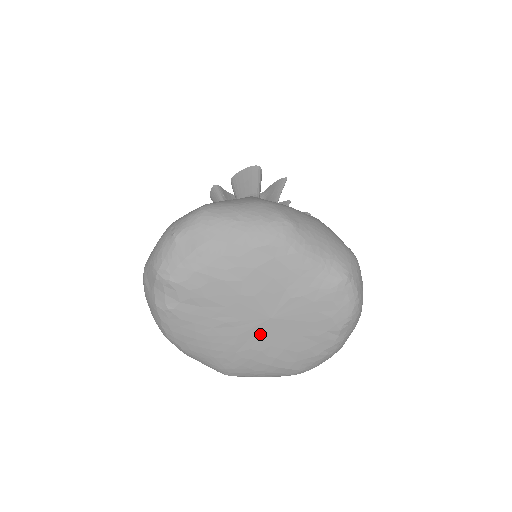
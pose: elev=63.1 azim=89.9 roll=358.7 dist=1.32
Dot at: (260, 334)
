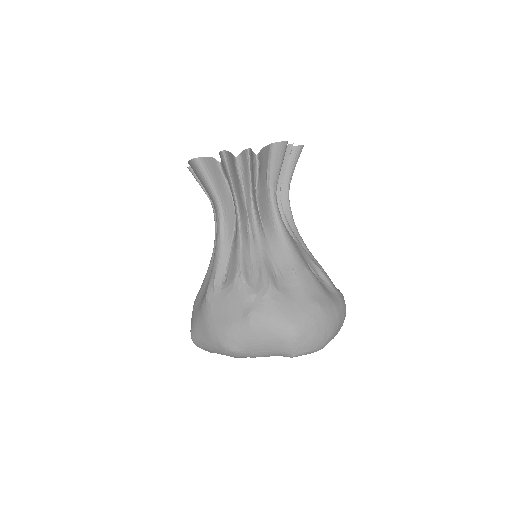
Dot at: occluded
